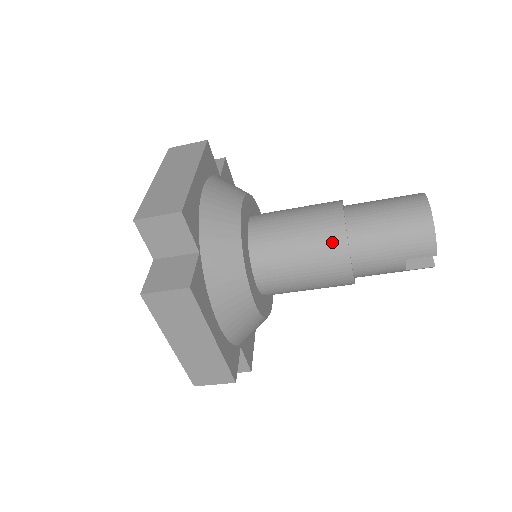
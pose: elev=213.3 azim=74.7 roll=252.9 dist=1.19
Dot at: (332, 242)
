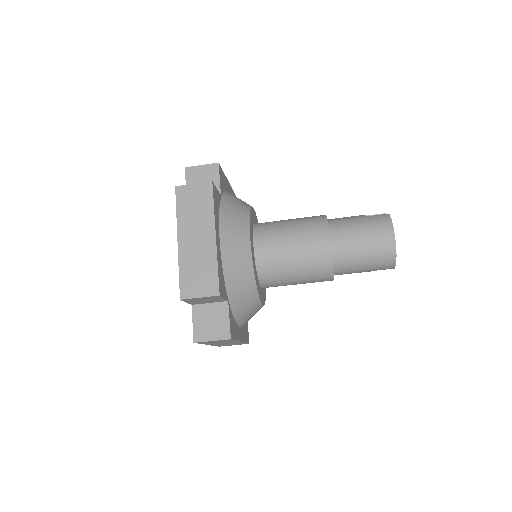
Dot at: (322, 268)
